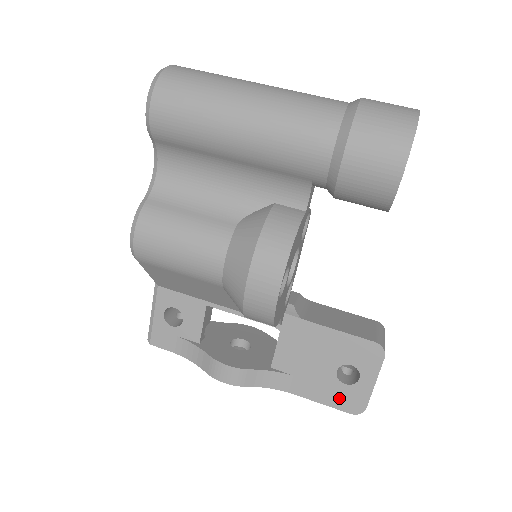
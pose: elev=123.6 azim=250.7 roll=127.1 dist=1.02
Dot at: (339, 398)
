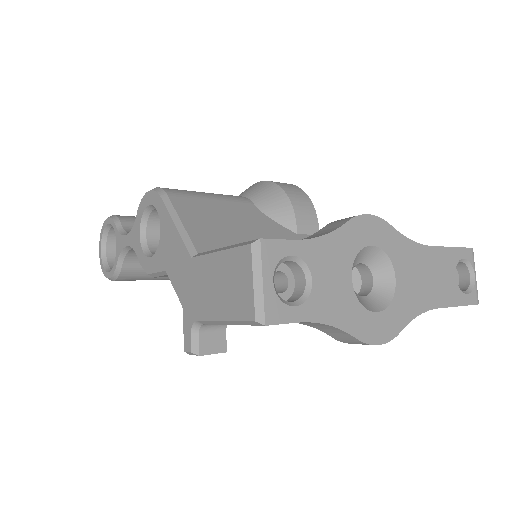
Dot at: occluded
